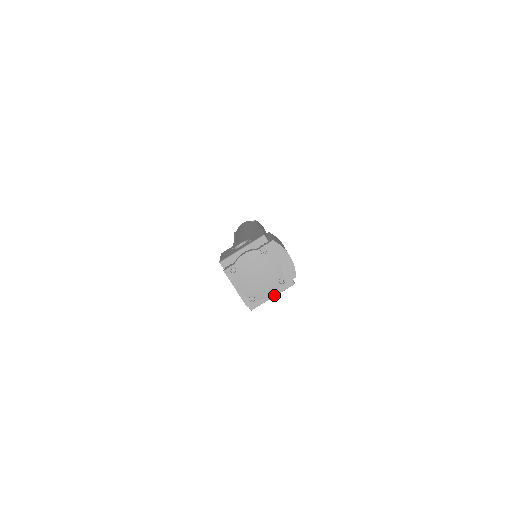
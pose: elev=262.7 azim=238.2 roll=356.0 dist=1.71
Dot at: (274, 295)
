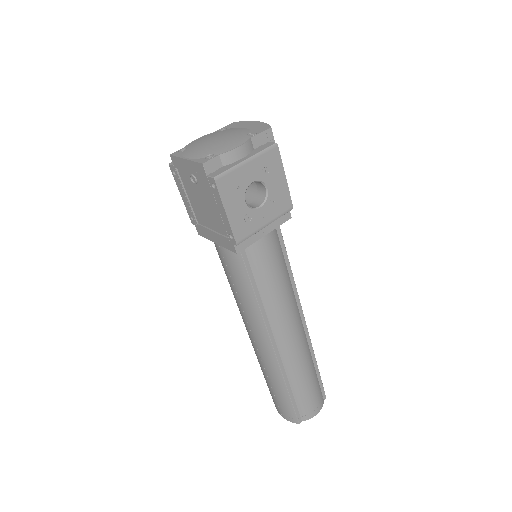
Dot at: (247, 158)
